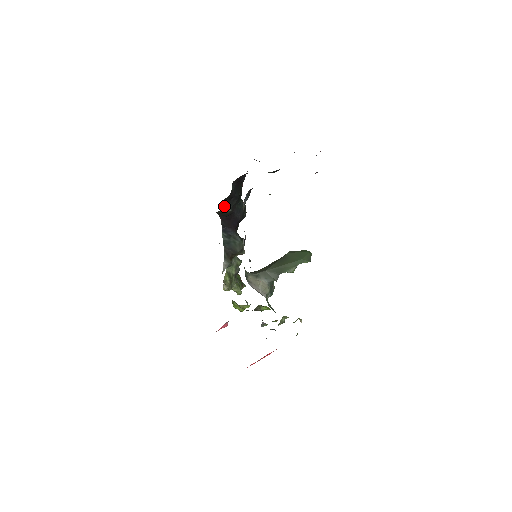
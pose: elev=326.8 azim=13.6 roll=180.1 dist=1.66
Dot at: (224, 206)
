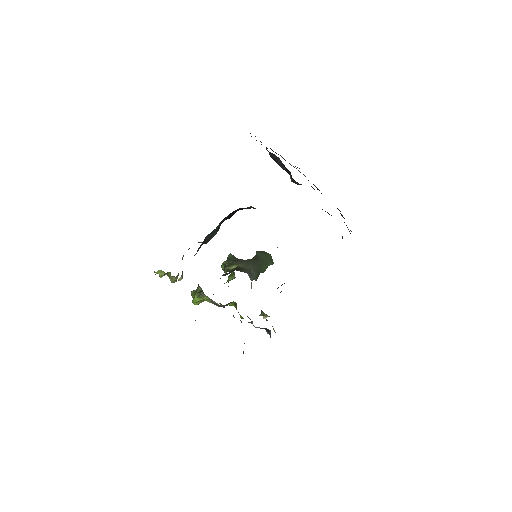
Dot at: occluded
